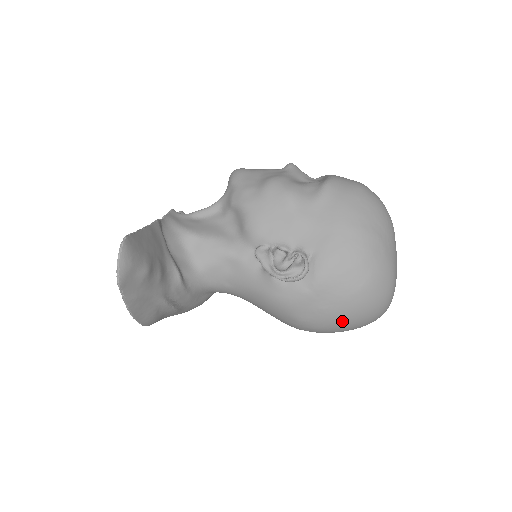
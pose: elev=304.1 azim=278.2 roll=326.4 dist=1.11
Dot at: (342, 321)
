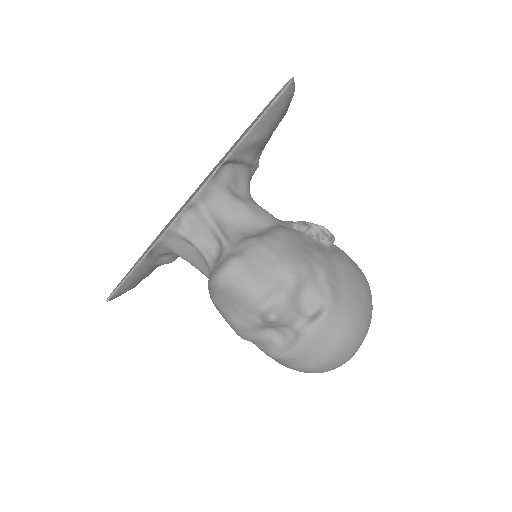
Dot at: occluded
